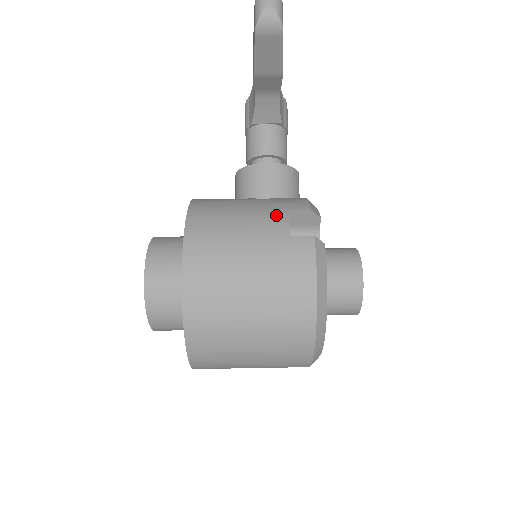
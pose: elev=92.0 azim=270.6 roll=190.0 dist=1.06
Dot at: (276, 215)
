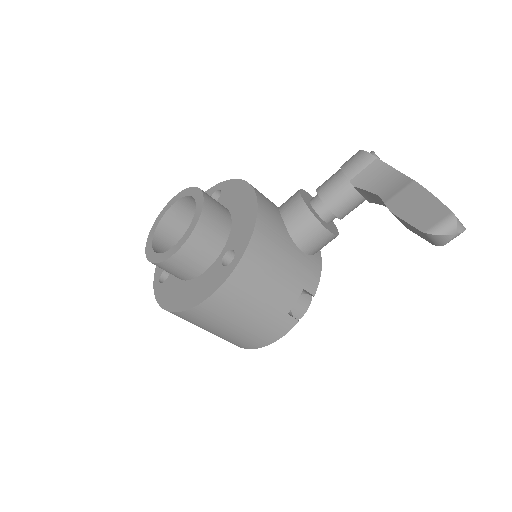
Dot at: (294, 290)
